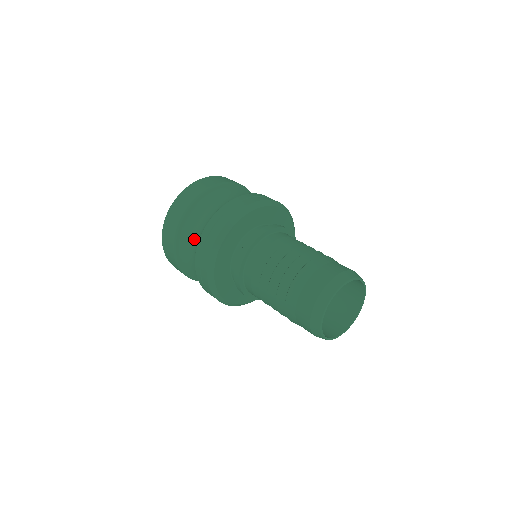
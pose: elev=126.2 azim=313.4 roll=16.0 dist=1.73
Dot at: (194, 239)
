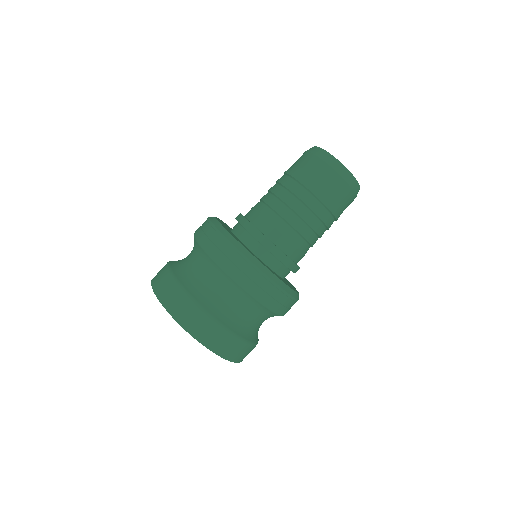
Dot at: (203, 276)
